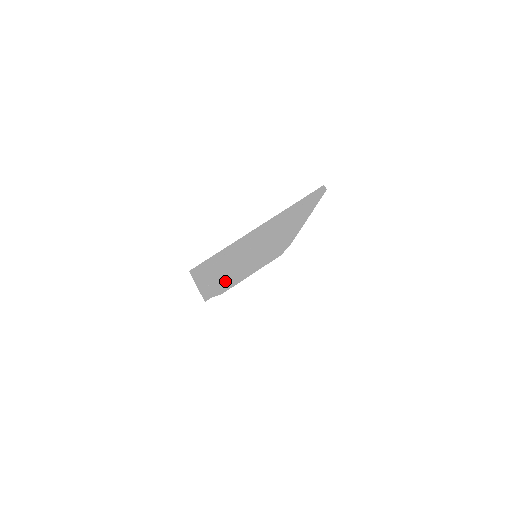
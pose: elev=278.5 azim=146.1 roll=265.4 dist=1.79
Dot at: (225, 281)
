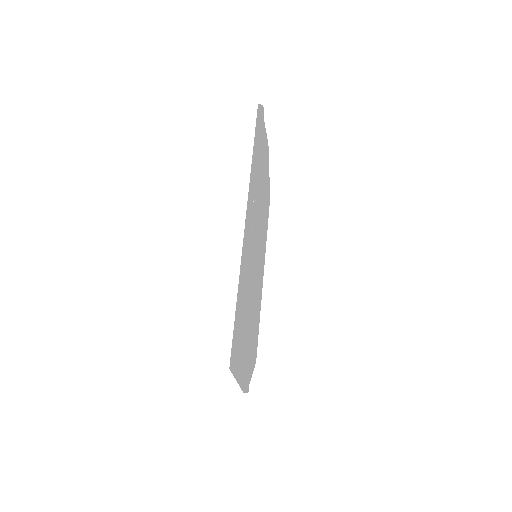
Dot at: occluded
